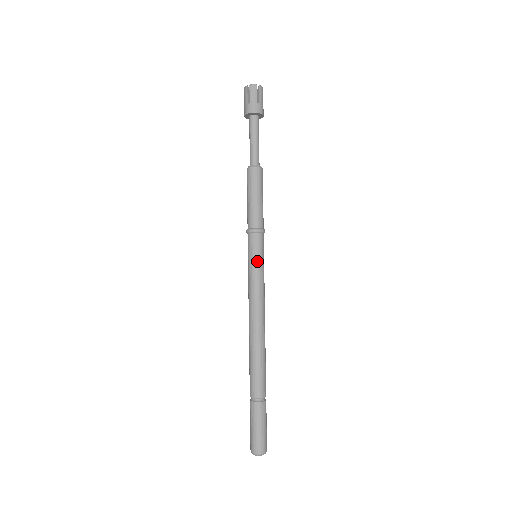
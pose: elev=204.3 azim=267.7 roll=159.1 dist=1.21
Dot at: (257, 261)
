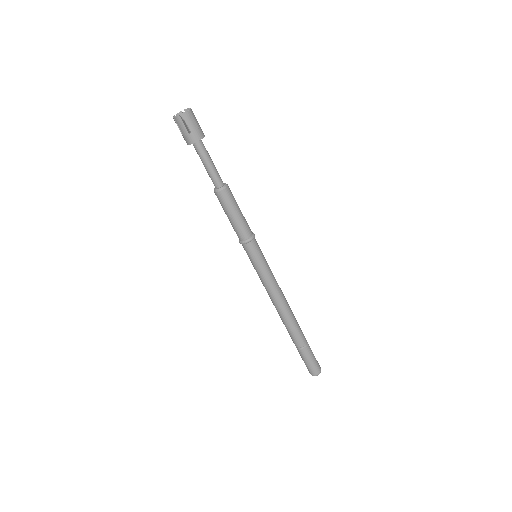
Dot at: (256, 264)
